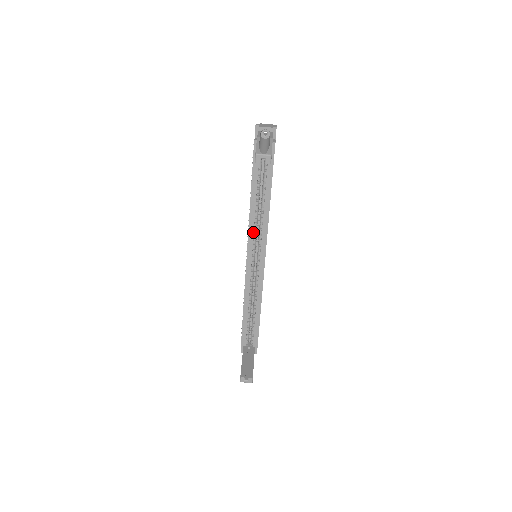
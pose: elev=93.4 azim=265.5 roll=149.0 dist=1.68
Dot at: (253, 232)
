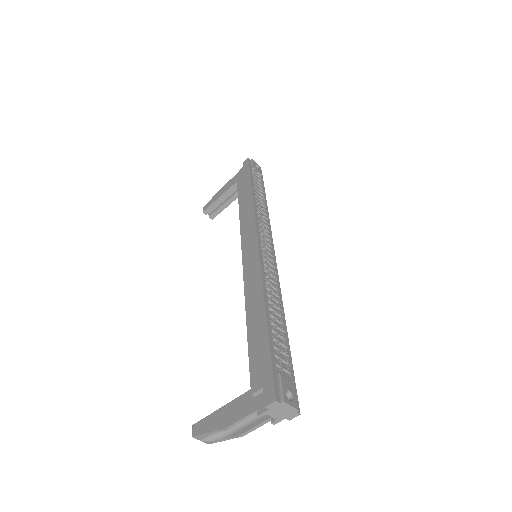
Dot at: occluded
